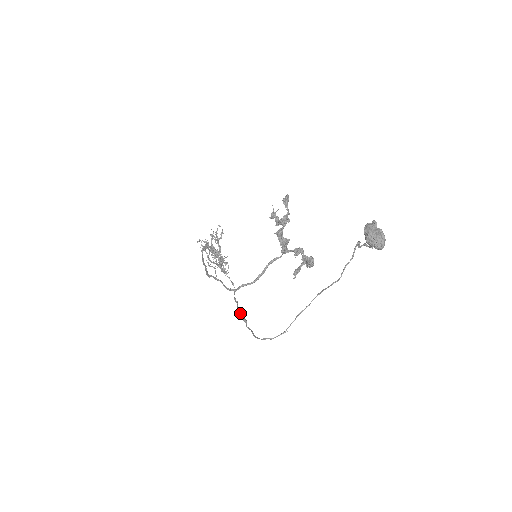
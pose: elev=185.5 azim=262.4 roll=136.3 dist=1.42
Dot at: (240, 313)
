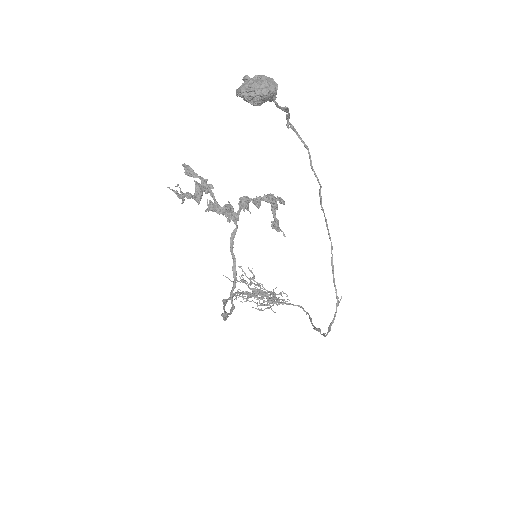
Dot at: (314, 327)
